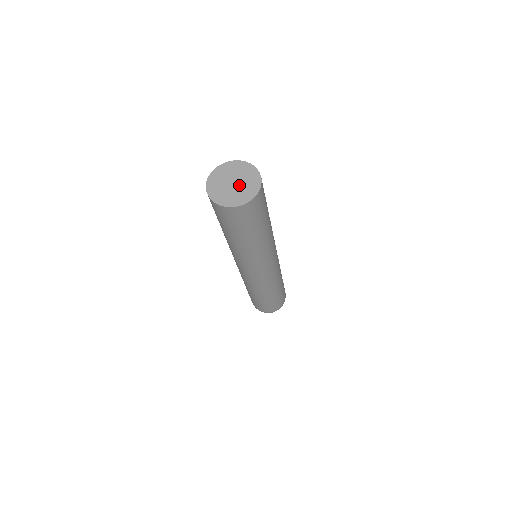
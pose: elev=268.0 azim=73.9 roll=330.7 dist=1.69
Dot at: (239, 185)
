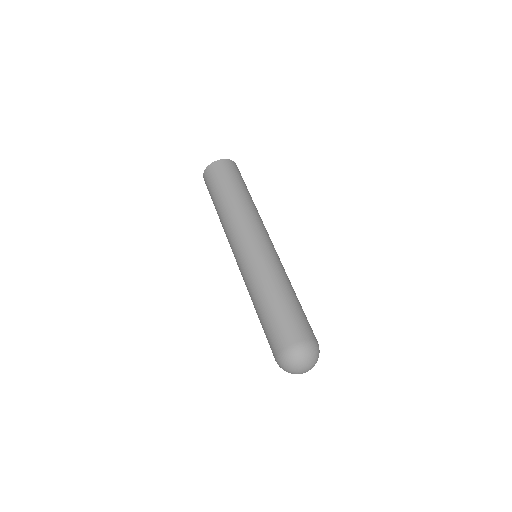
Dot at: occluded
